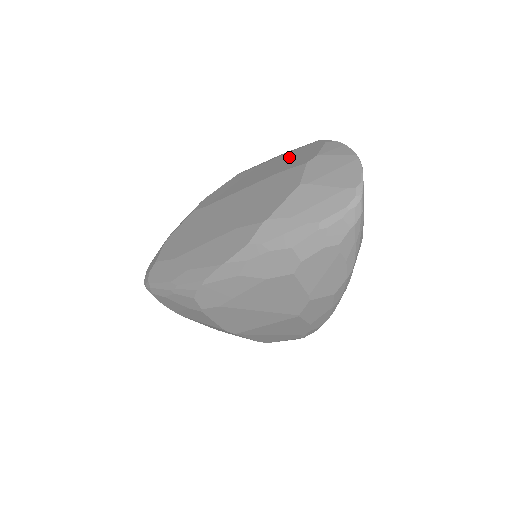
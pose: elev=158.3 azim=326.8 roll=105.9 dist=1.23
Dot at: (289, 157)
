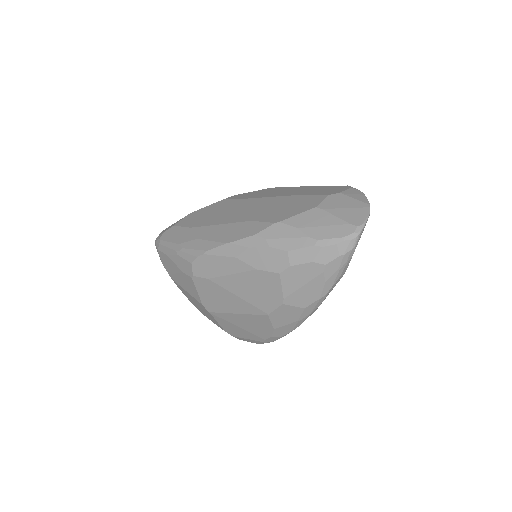
Dot at: (318, 188)
